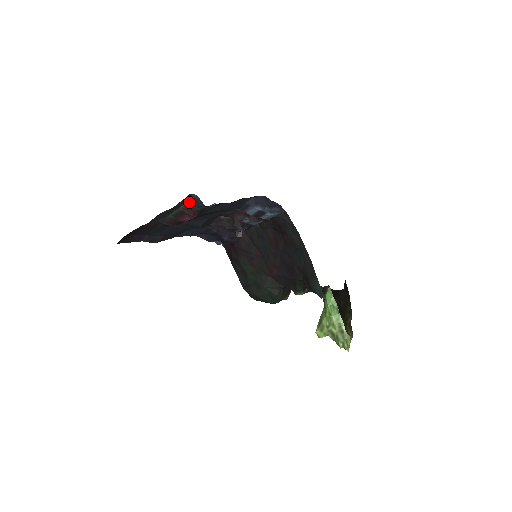
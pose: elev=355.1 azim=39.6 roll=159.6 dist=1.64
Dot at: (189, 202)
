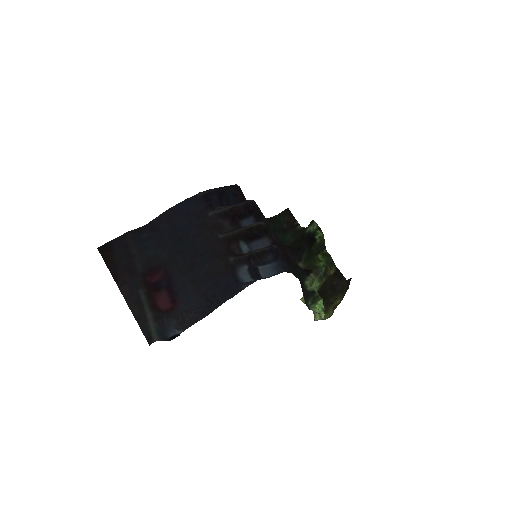
Dot at: (155, 323)
